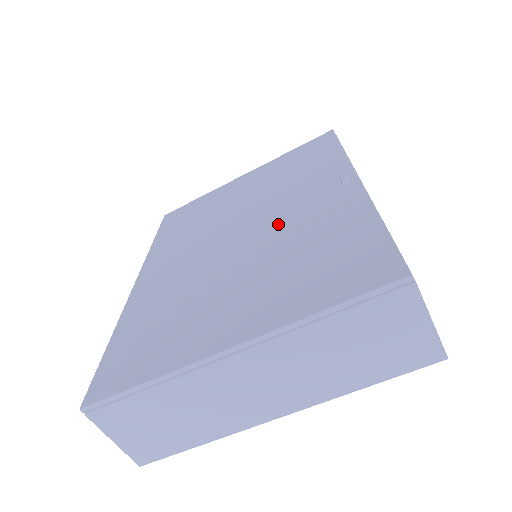
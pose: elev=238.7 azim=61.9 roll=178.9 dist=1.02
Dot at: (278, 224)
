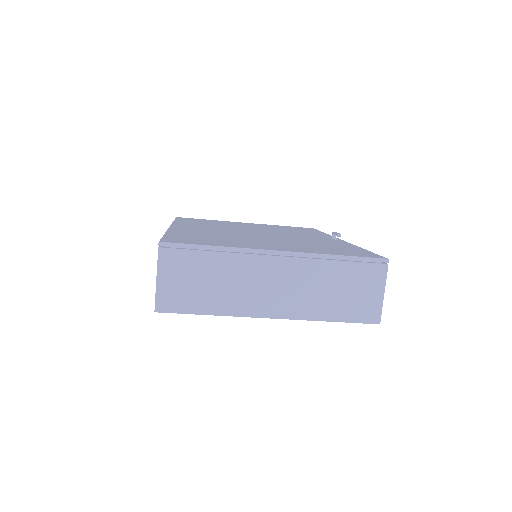
Dot at: (290, 237)
